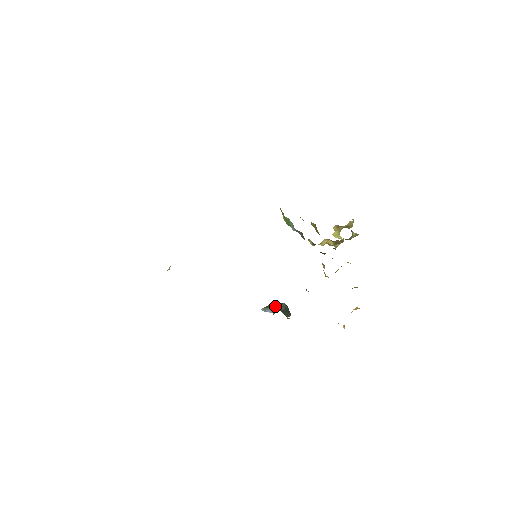
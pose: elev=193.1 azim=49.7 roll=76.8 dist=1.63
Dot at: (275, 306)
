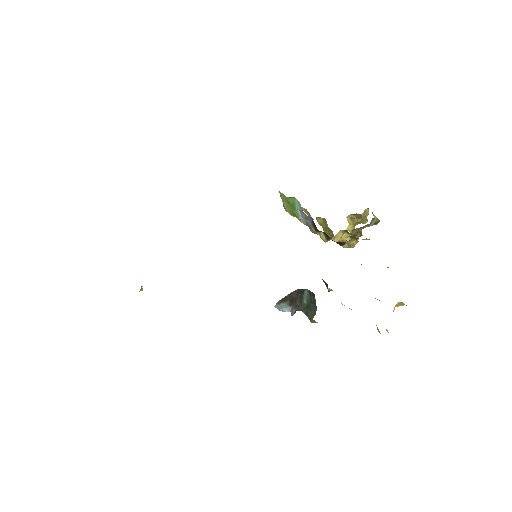
Dot at: (293, 299)
